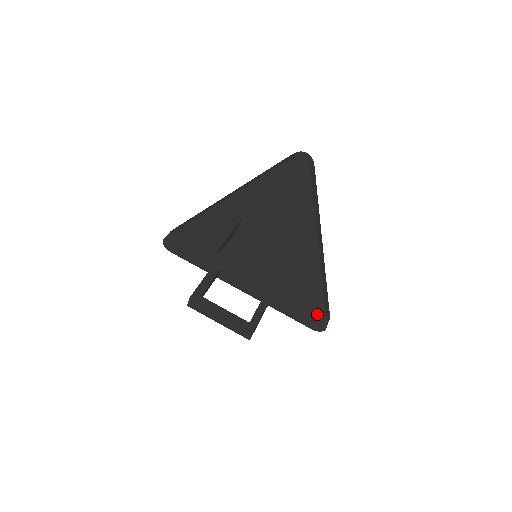
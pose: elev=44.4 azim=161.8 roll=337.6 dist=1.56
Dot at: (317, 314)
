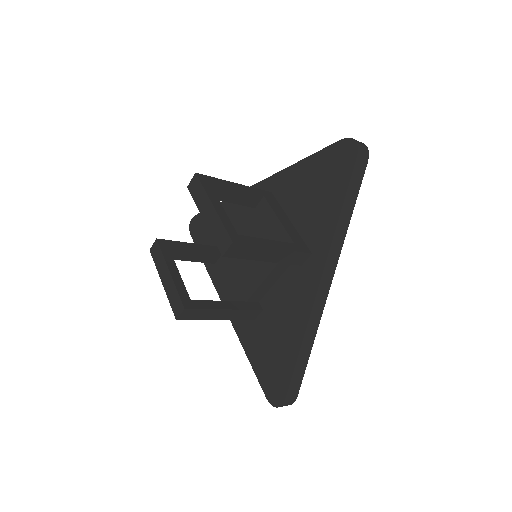
Dot at: (282, 375)
